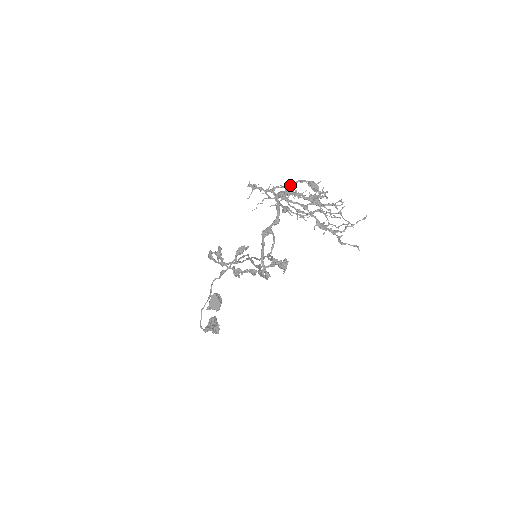
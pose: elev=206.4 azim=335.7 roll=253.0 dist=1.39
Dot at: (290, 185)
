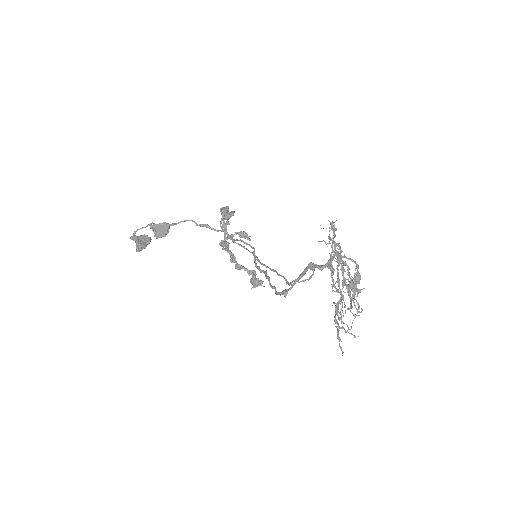
Dot at: (350, 258)
